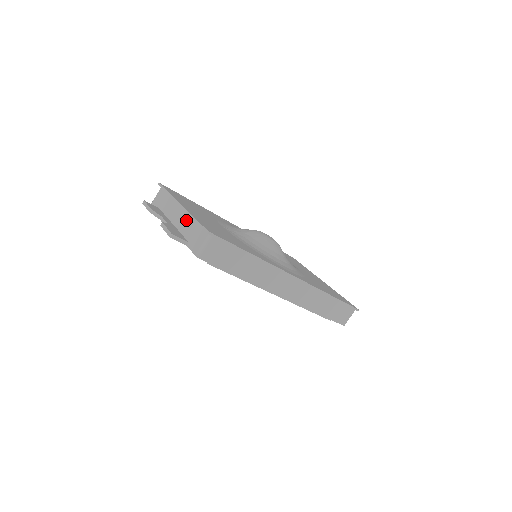
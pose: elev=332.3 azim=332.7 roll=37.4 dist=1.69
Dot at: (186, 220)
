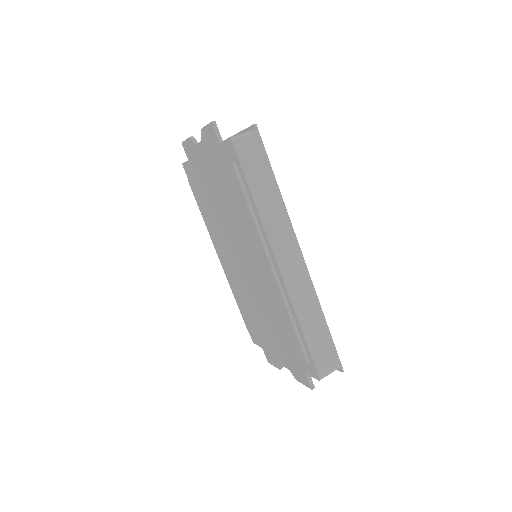
Dot at: occluded
